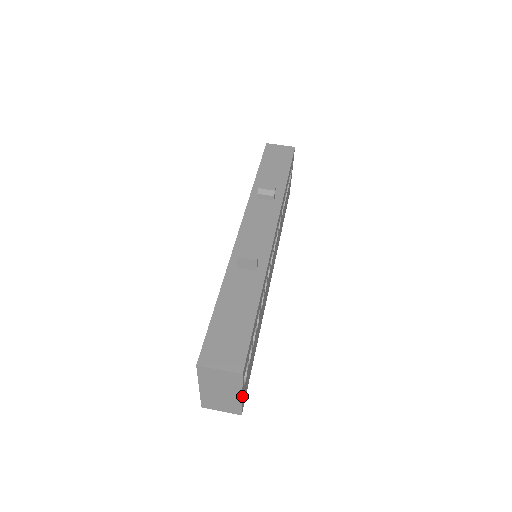
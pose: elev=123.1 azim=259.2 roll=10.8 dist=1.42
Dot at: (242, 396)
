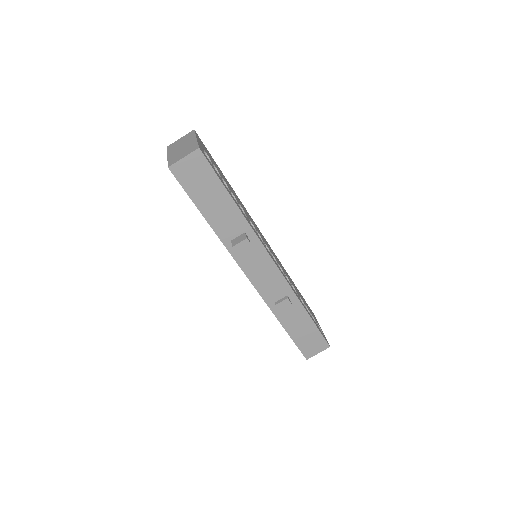
Dot at: occluded
